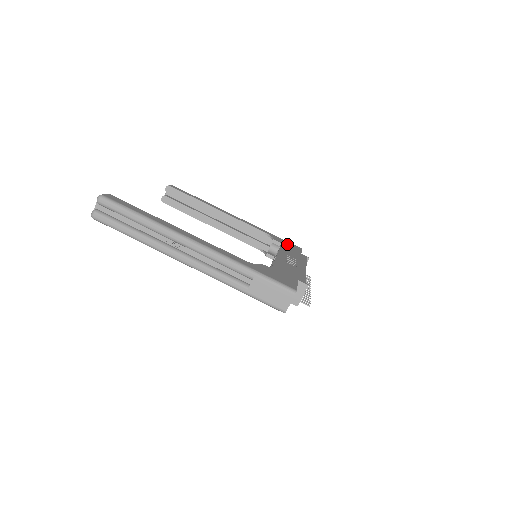
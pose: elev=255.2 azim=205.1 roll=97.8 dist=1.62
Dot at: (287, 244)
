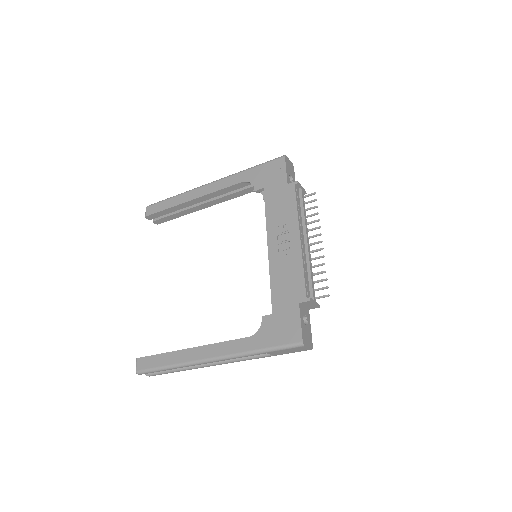
Dot at: (269, 177)
